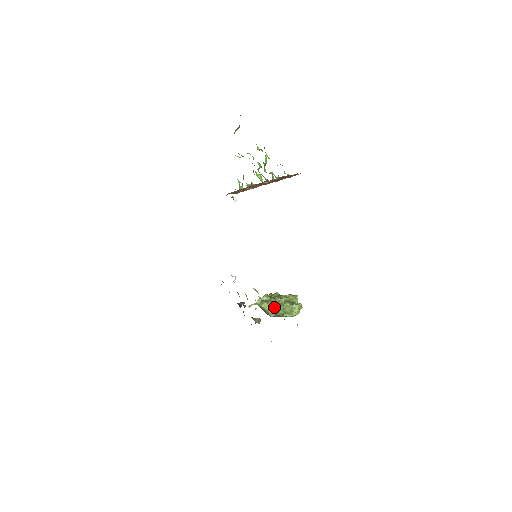
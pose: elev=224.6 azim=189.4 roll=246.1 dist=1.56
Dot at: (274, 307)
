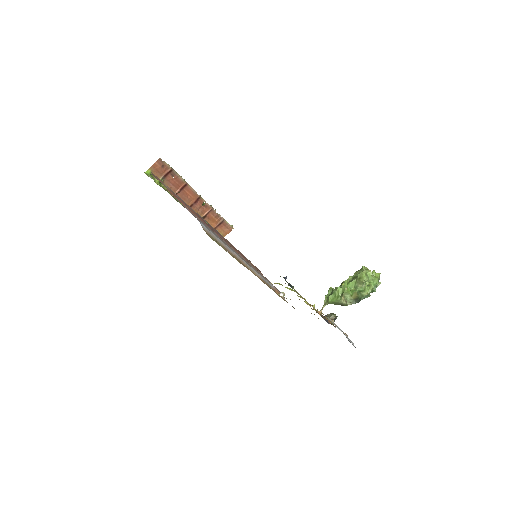
Dot at: (338, 292)
